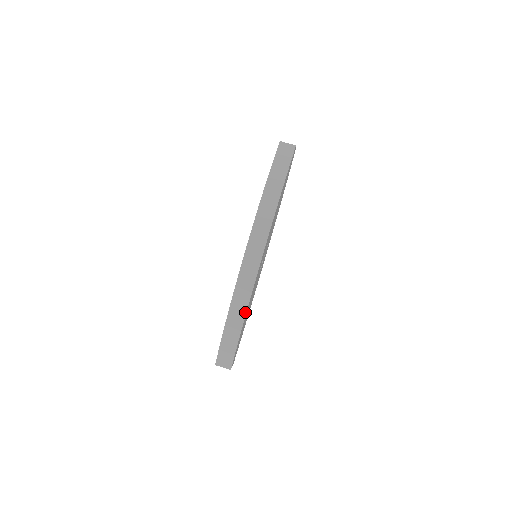
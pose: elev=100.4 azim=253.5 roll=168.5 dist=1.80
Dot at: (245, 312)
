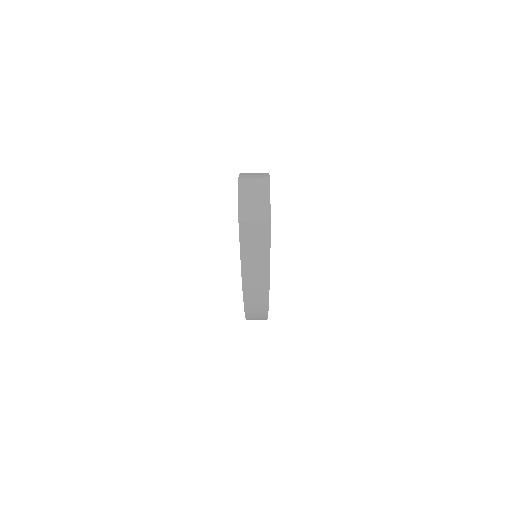
Dot at: occluded
